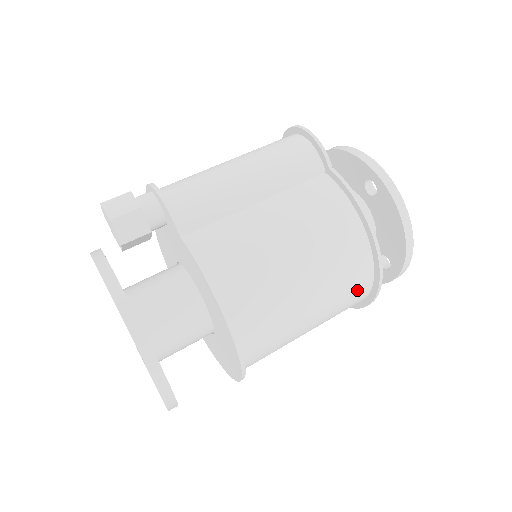
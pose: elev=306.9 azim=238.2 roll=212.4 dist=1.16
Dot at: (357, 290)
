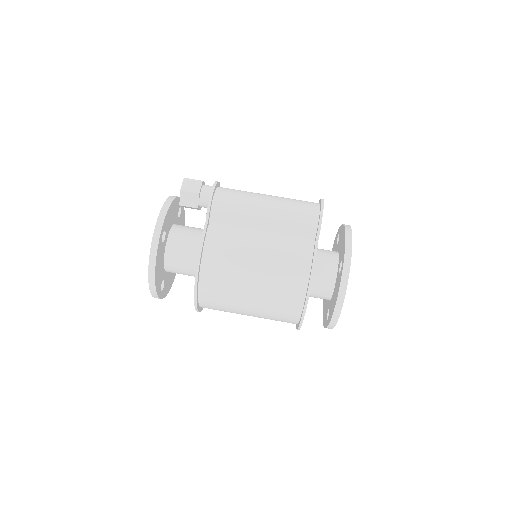
Dot at: (287, 315)
